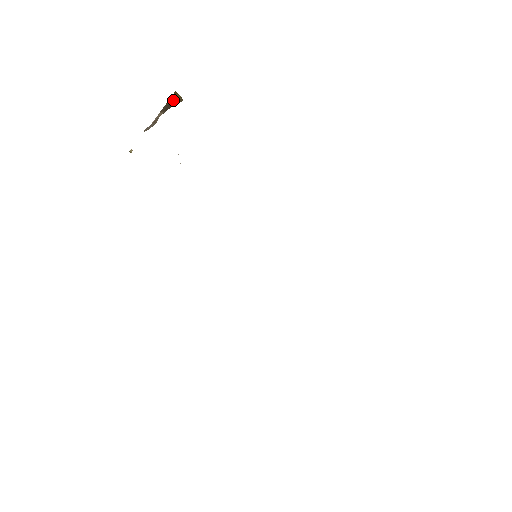
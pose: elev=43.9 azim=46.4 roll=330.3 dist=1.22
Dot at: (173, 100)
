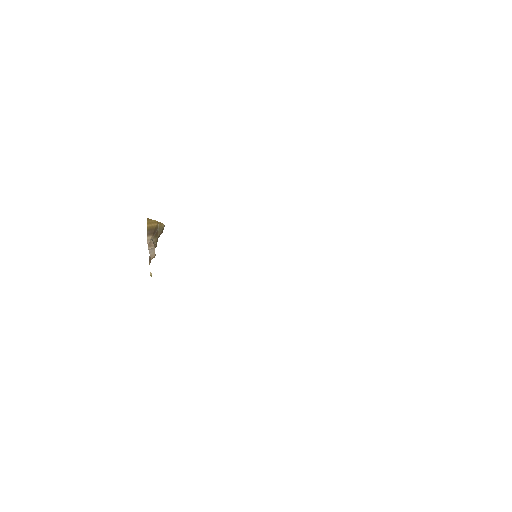
Dot at: (152, 225)
